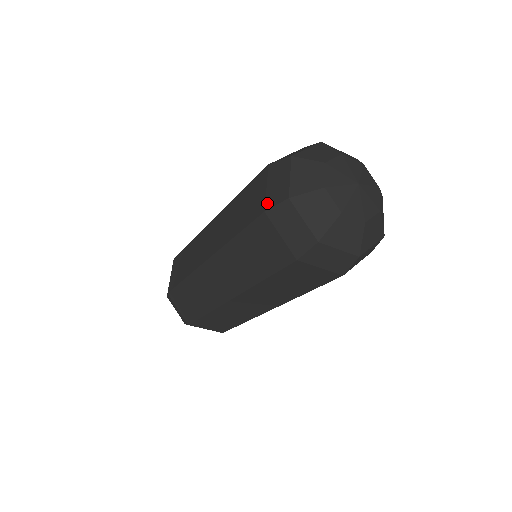
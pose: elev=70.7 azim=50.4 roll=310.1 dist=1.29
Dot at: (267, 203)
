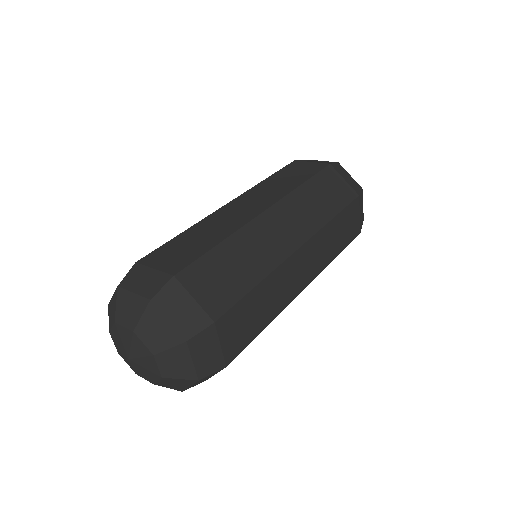
Dot at: occluded
